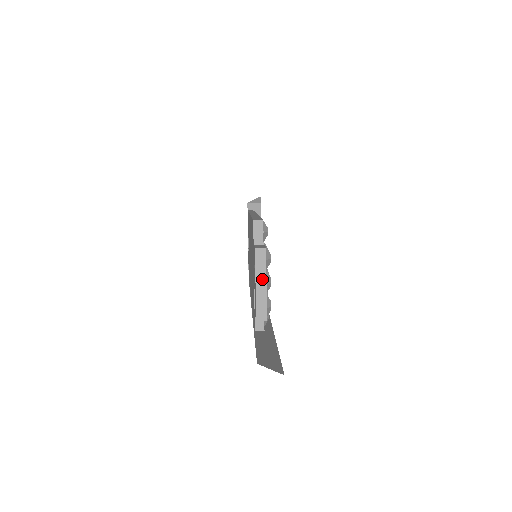
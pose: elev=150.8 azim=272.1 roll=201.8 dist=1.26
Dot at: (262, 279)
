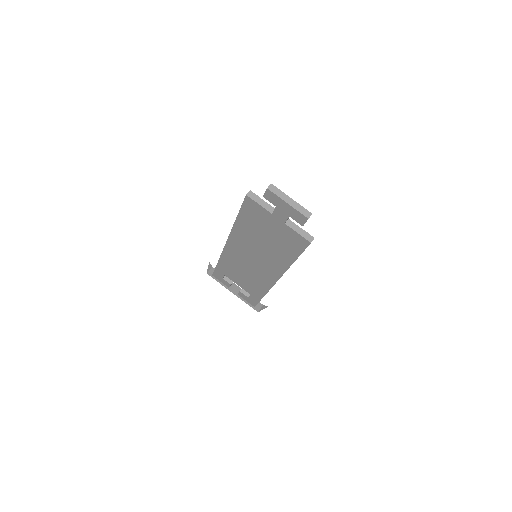
Dot at: (287, 198)
